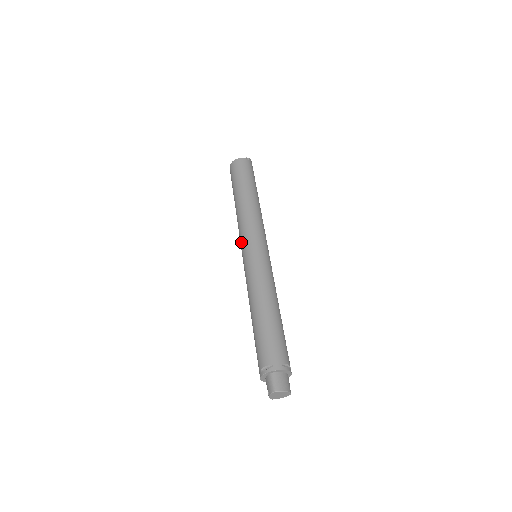
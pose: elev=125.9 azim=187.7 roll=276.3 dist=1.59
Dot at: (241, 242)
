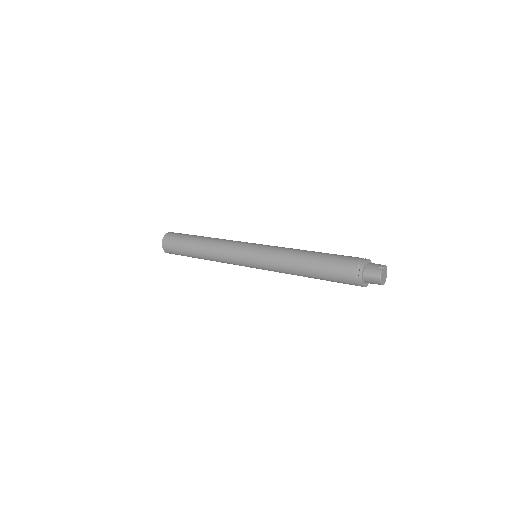
Dot at: (242, 243)
